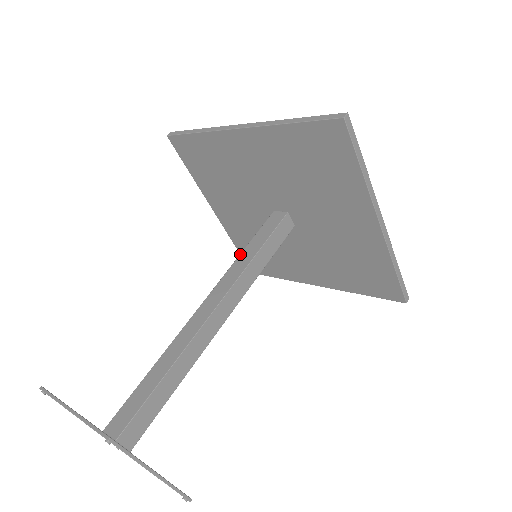
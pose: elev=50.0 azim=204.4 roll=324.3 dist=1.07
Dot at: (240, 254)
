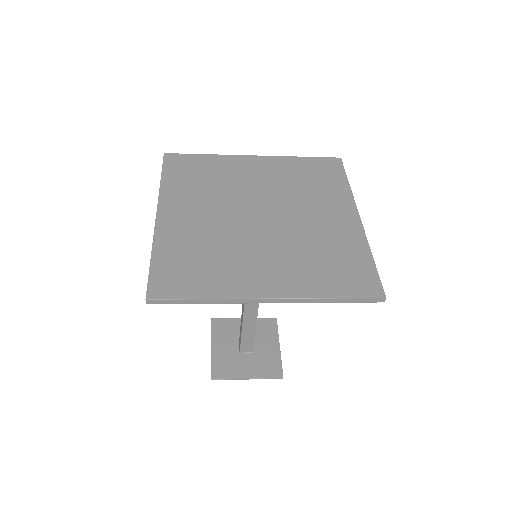
Dot at: occluded
